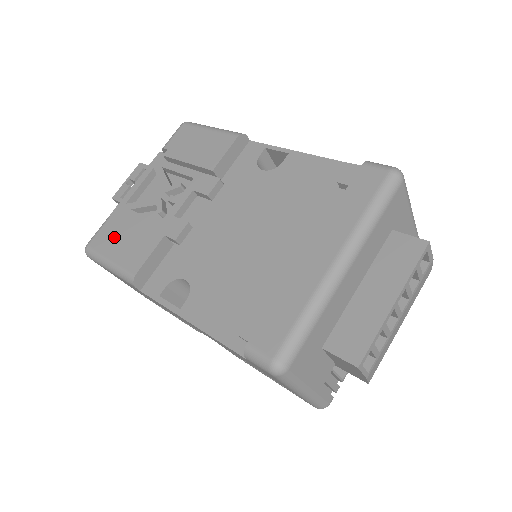
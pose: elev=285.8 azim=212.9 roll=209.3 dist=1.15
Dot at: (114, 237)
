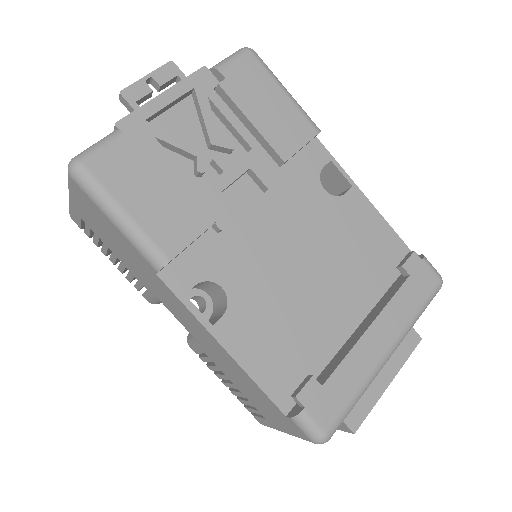
Dot at: (134, 178)
